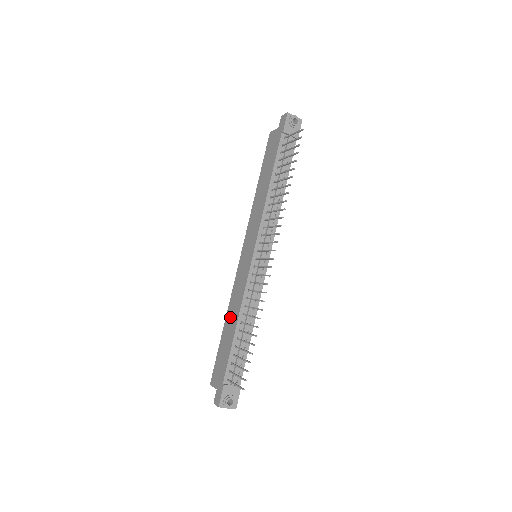
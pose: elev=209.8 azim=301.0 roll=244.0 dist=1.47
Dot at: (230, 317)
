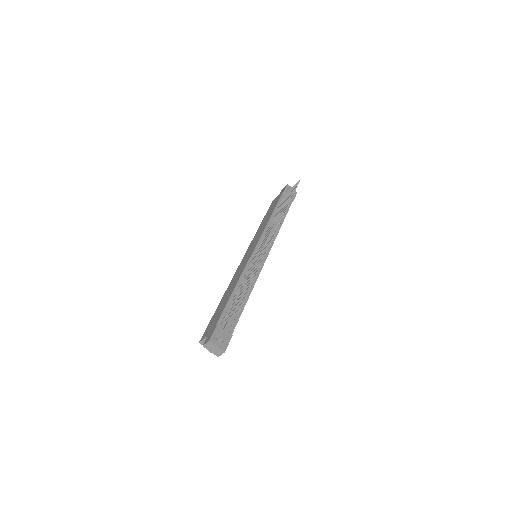
Dot at: (228, 291)
